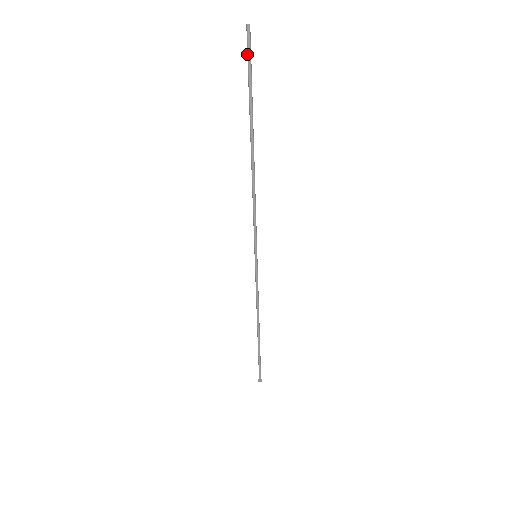
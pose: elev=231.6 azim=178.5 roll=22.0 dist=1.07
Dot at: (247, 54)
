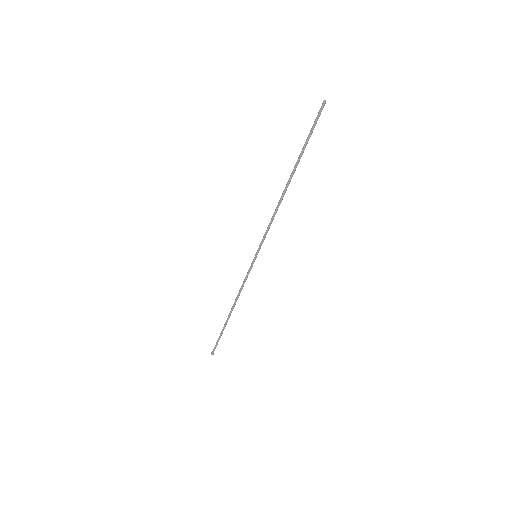
Dot at: (316, 118)
